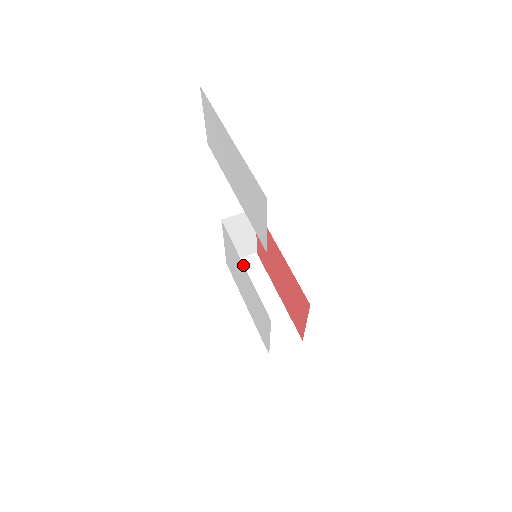
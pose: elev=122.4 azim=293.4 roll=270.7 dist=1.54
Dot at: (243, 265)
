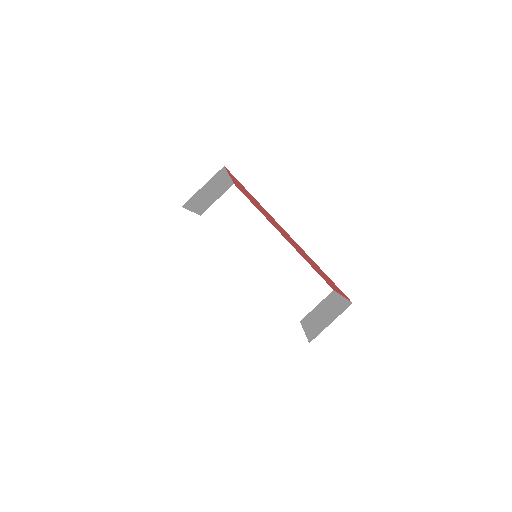
Dot at: occluded
